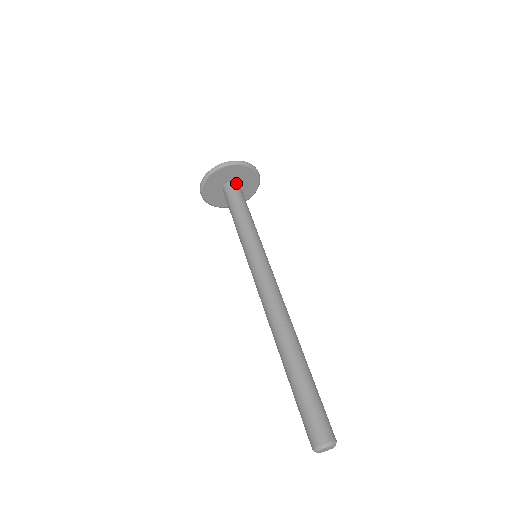
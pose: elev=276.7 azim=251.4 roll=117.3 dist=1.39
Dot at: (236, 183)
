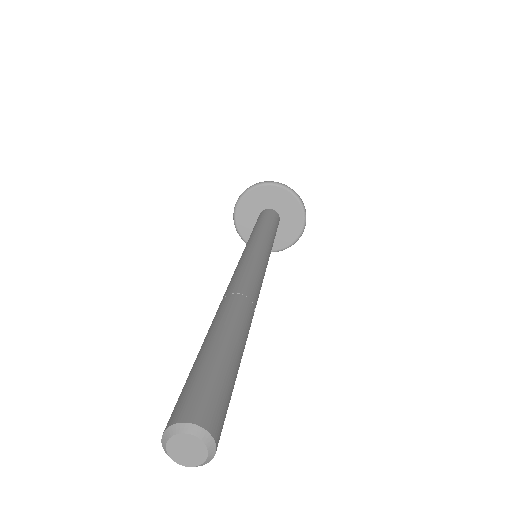
Dot at: (276, 213)
